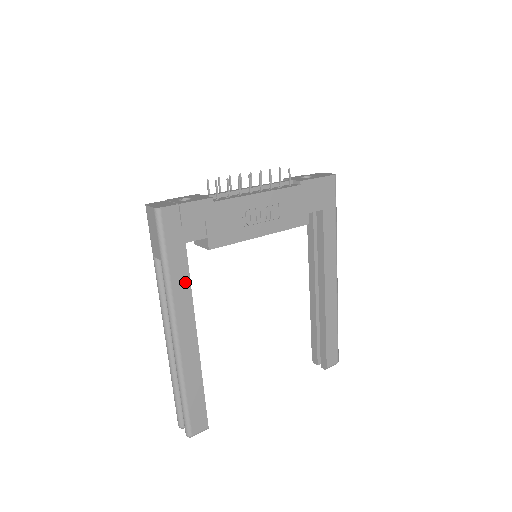
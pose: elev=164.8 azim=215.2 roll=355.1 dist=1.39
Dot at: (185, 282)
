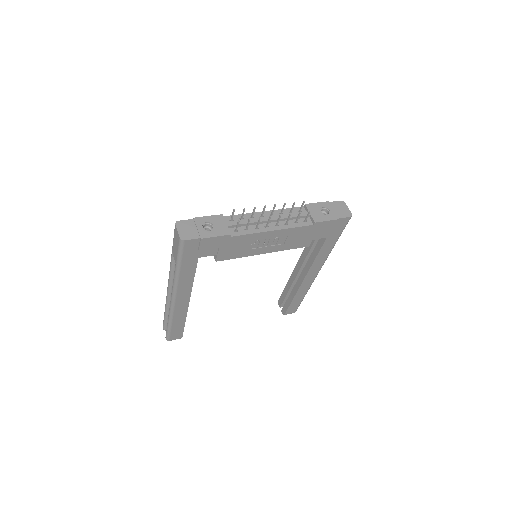
Dot at: (190, 276)
